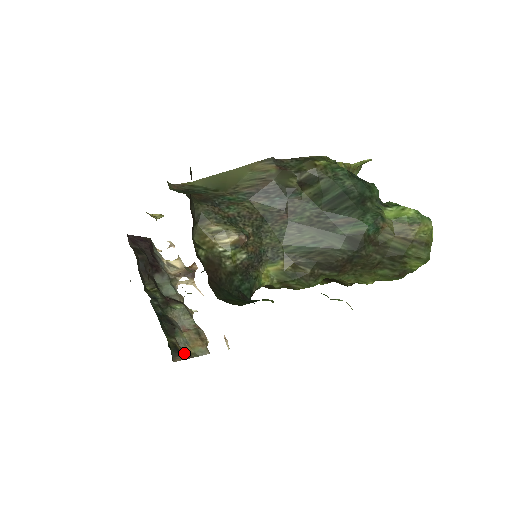
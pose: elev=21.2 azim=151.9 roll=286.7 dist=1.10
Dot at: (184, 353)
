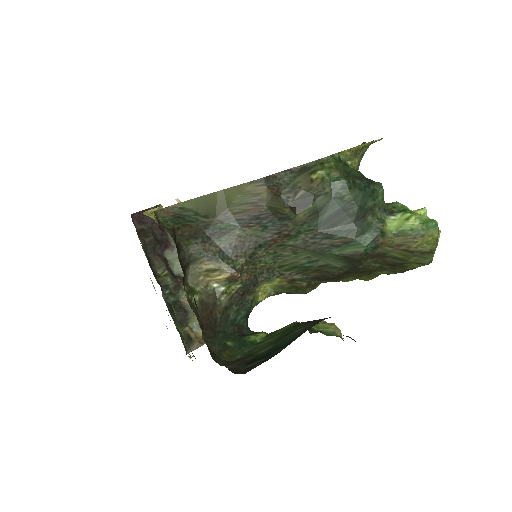
Dot at: (197, 342)
